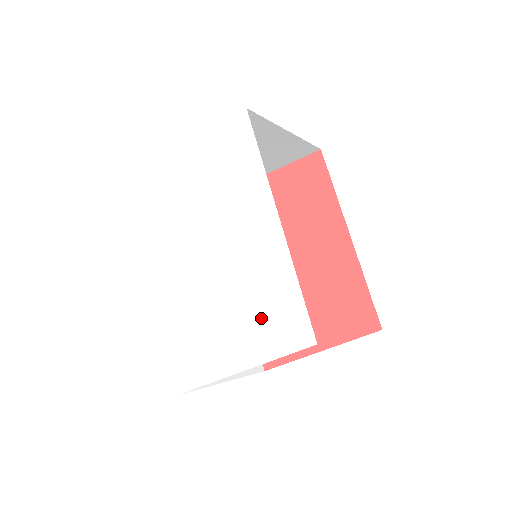
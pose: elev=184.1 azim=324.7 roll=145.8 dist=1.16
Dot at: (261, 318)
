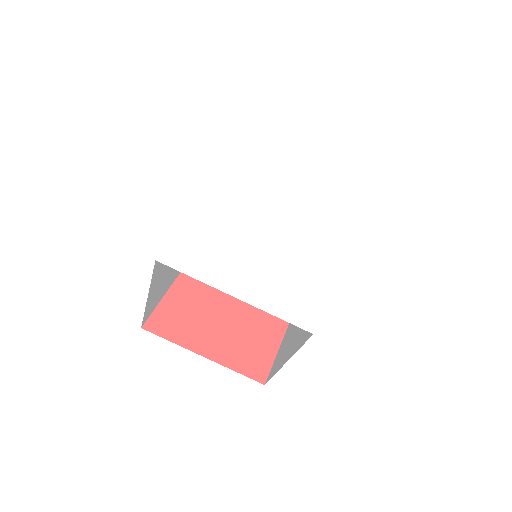
Dot at: (283, 285)
